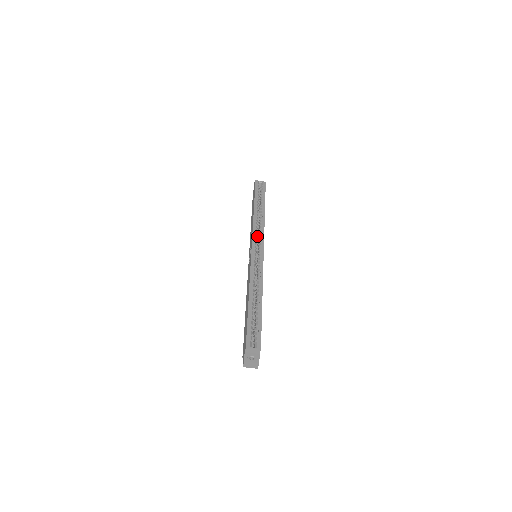
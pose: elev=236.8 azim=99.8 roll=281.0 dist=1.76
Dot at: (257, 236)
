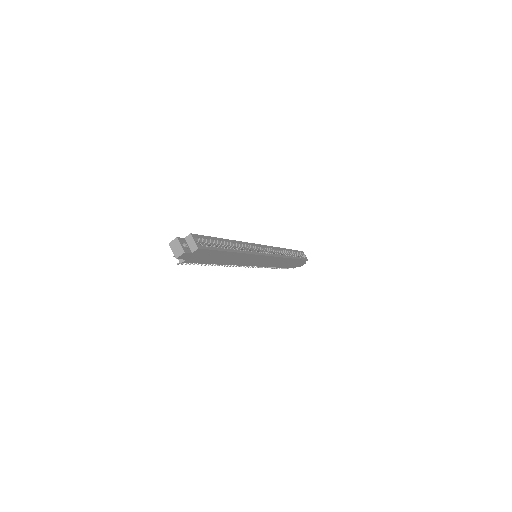
Dot at: occluded
